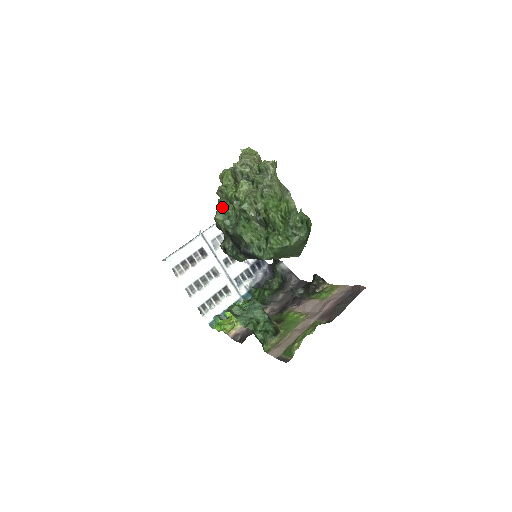
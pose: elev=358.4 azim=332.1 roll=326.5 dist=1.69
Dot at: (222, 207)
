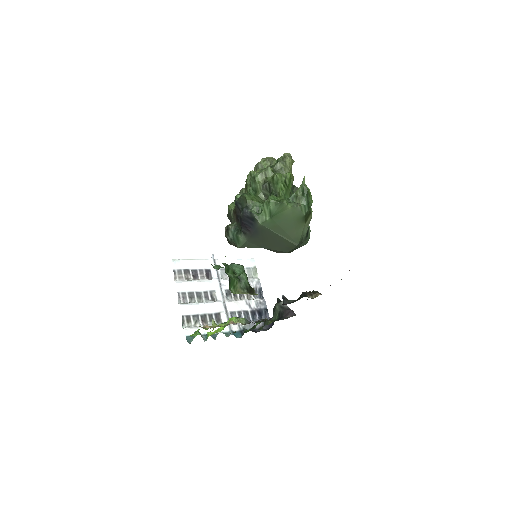
Dot at: (238, 197)
